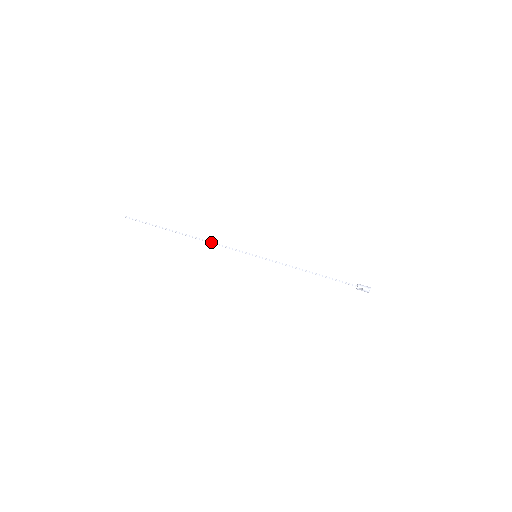
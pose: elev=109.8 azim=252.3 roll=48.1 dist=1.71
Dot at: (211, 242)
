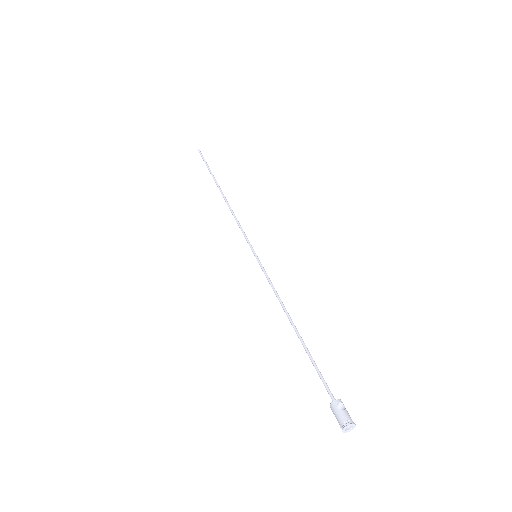
Dot at: occluded
